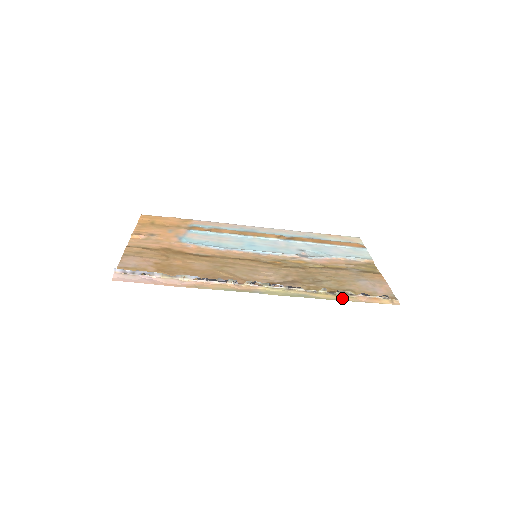
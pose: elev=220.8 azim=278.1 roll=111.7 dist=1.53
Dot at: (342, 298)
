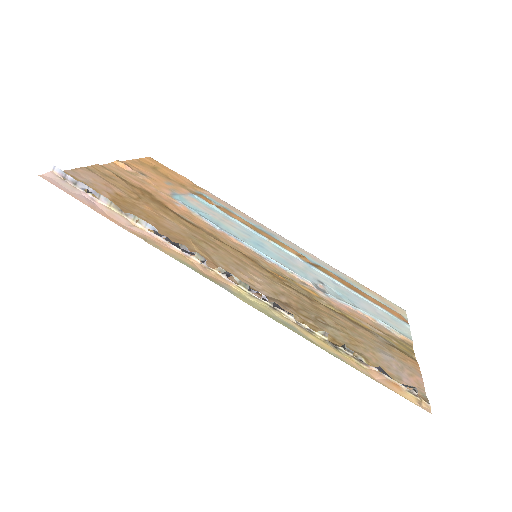
Dot at: (345, 358)
